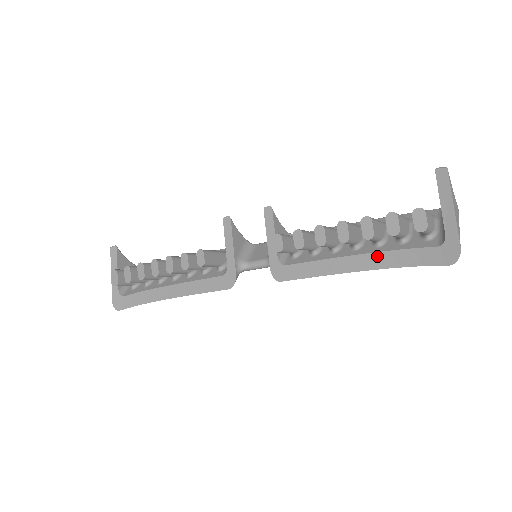
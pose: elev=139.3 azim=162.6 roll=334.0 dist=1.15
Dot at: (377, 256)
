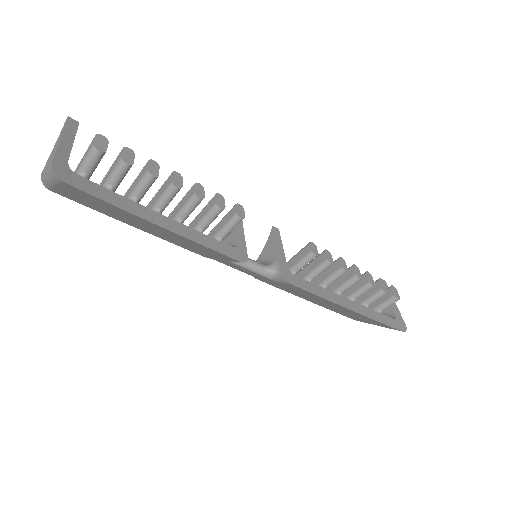
Dot at: (360, 306)
